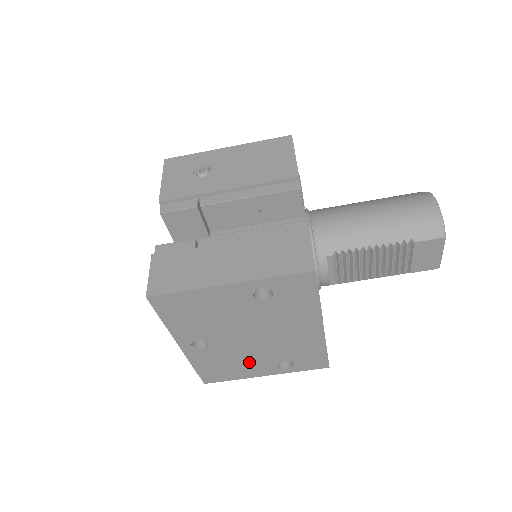
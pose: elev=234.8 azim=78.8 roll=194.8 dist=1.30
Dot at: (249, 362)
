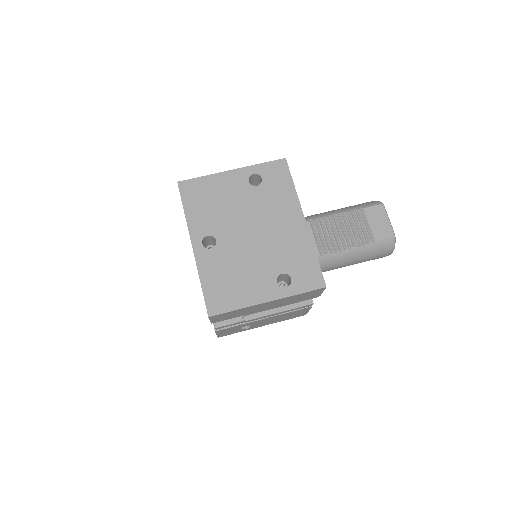
Dot at: (251, 274)
